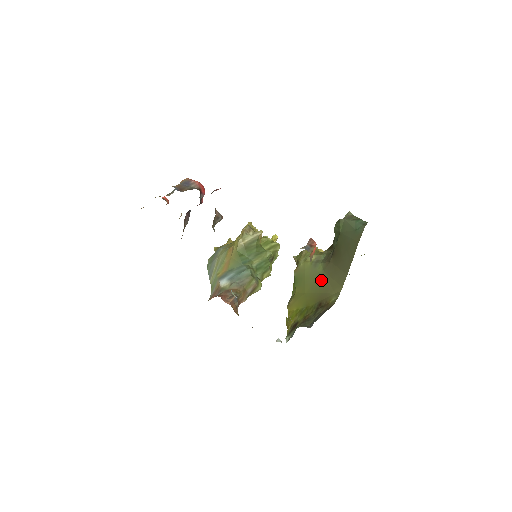
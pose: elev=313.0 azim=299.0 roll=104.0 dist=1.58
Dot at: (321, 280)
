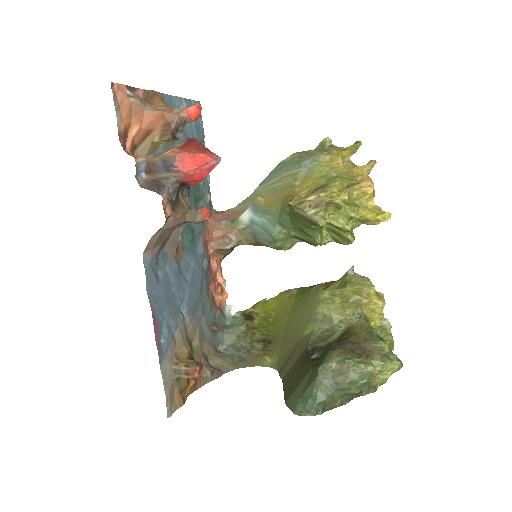
Dot at: (294, 336)
